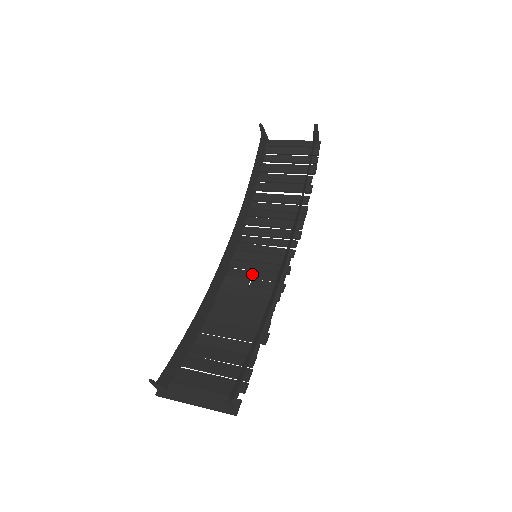
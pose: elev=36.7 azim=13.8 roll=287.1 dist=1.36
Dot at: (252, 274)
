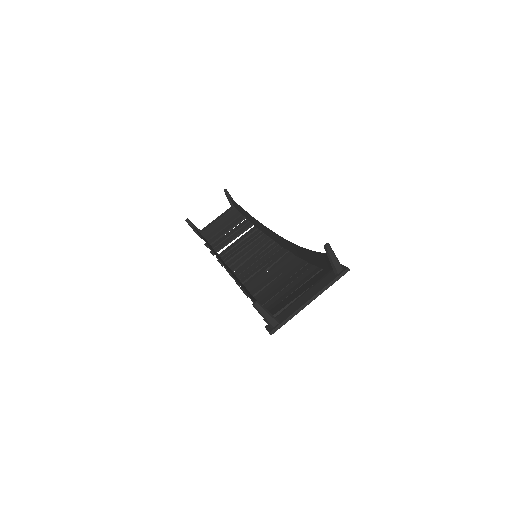
Dot at: (264, 268)
